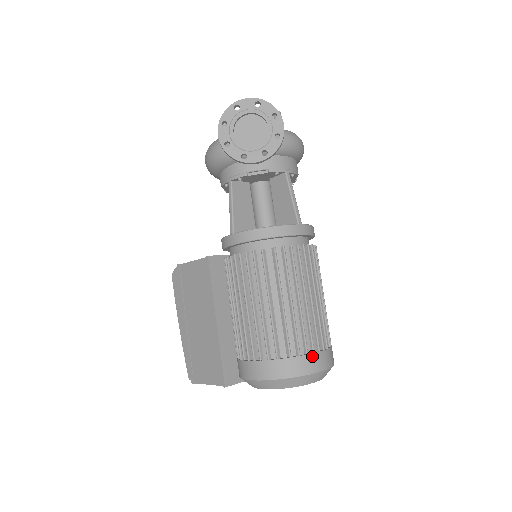
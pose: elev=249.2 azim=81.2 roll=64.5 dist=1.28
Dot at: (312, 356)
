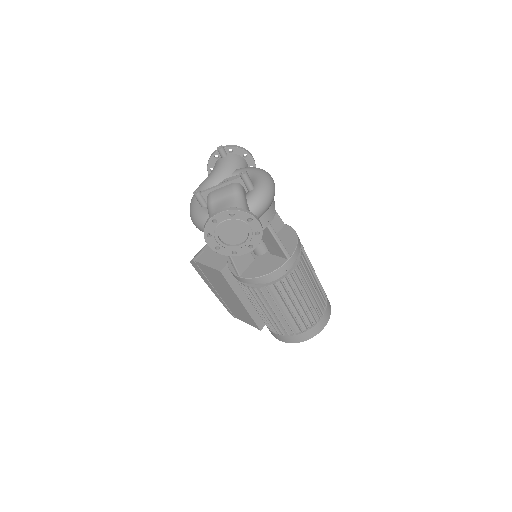
Dot at: (317, 325)
